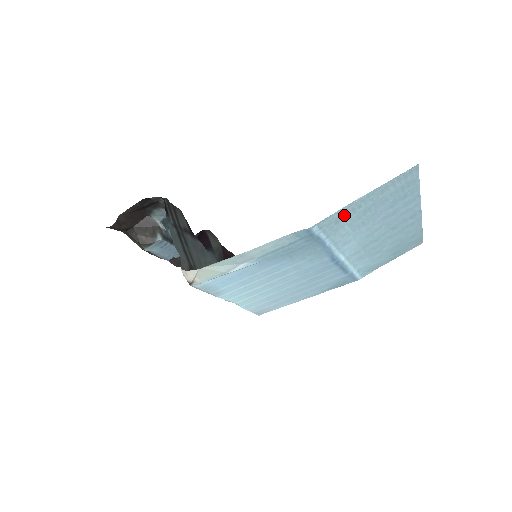
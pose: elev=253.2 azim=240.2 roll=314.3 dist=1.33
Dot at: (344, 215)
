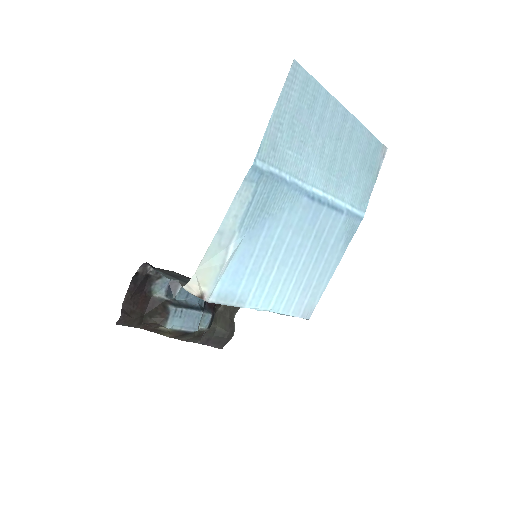
Dot at: (274, 139)
